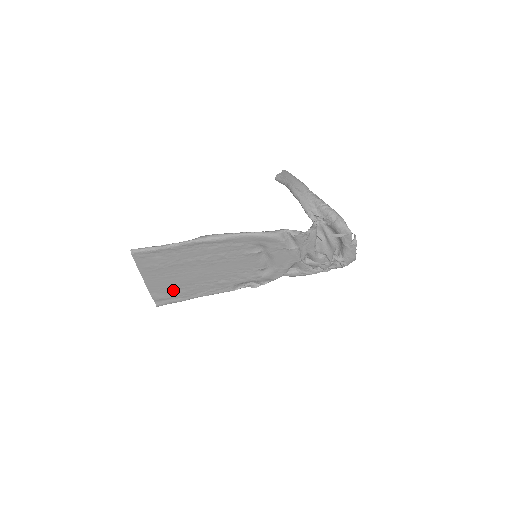
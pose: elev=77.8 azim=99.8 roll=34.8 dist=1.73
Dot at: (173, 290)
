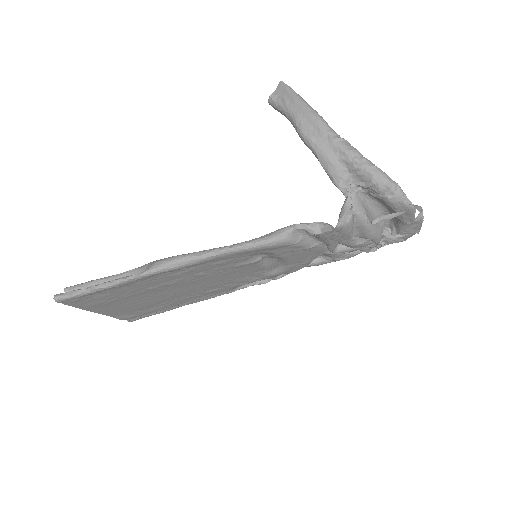
Dot at: (145, 309)
